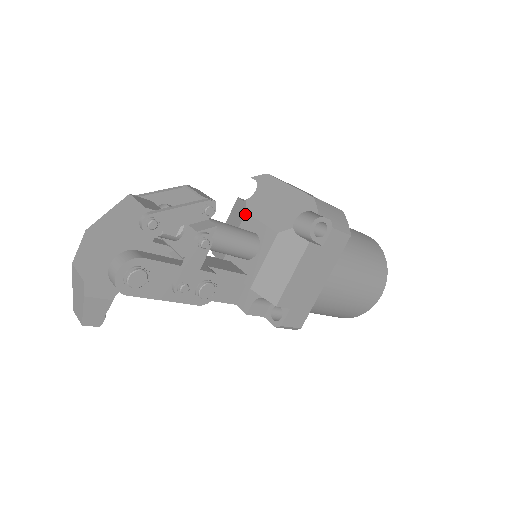
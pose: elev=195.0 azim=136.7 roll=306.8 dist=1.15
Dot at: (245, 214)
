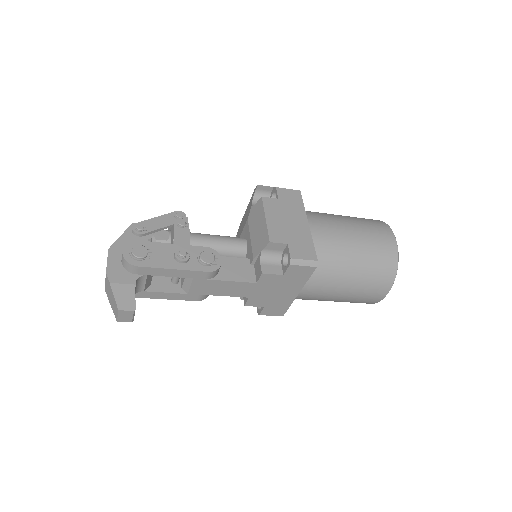
Dot at: occluded
